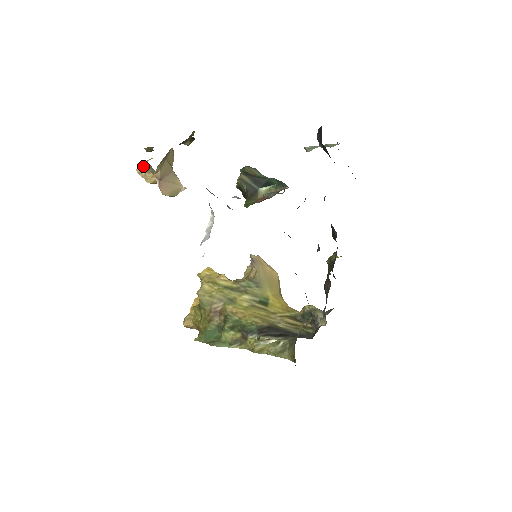
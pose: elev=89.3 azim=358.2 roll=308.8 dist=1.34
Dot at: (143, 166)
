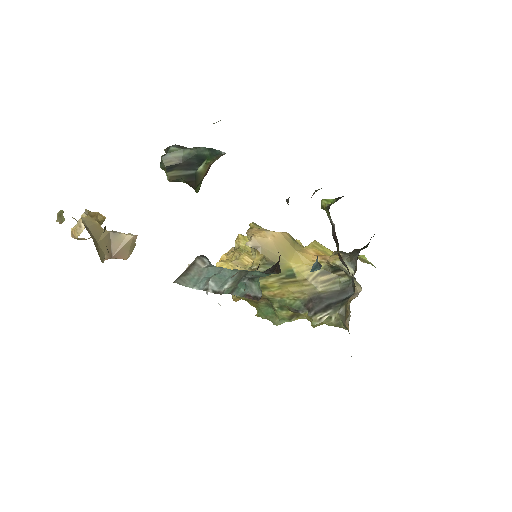
Dot at: occluded
